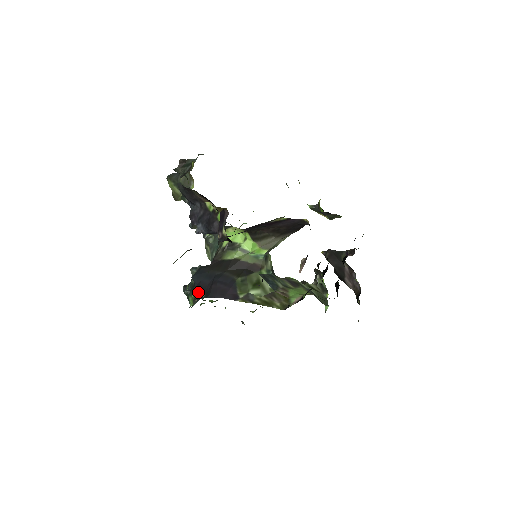
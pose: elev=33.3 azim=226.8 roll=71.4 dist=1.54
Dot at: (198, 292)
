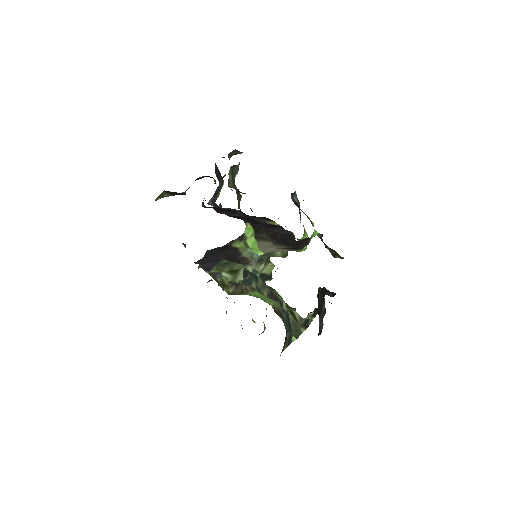
Dot at: (199, 260)
